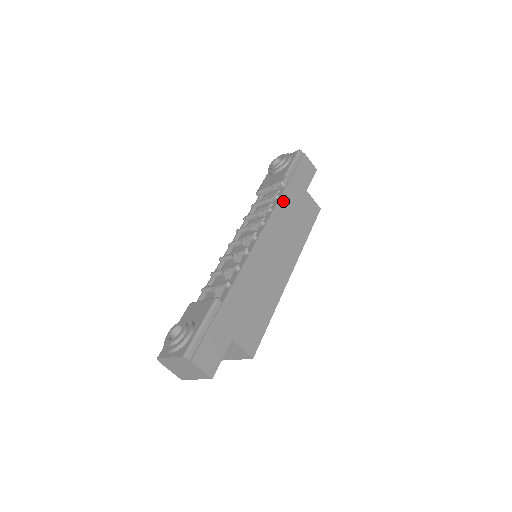
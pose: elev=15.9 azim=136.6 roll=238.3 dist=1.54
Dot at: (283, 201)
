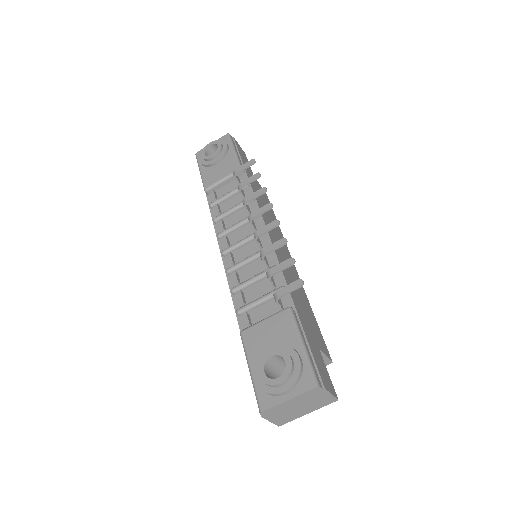
Dot at: (253, 188)
